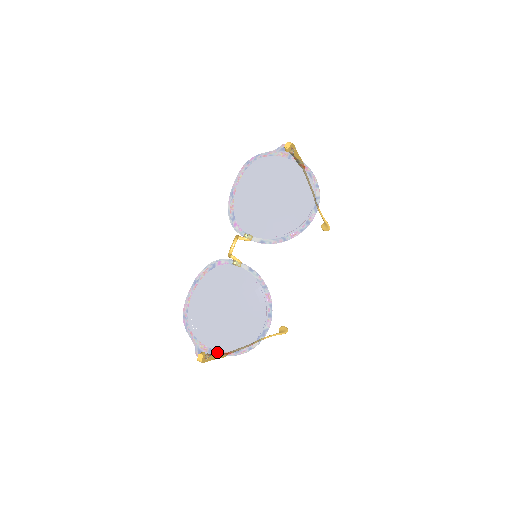
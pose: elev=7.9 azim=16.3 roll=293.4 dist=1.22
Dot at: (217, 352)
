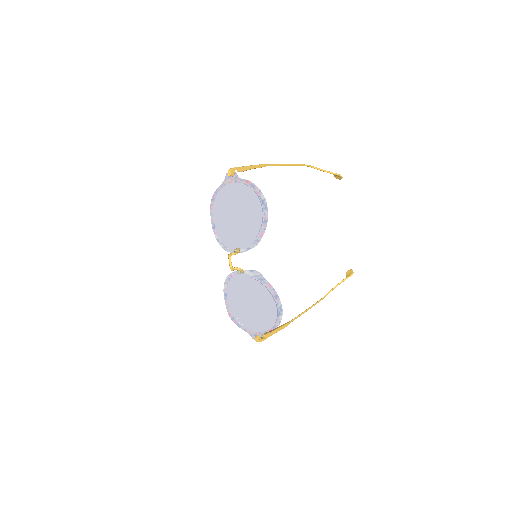
Dot at: (264, 332)
